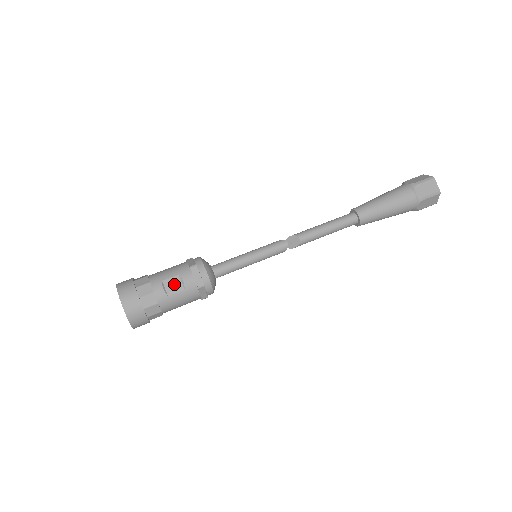
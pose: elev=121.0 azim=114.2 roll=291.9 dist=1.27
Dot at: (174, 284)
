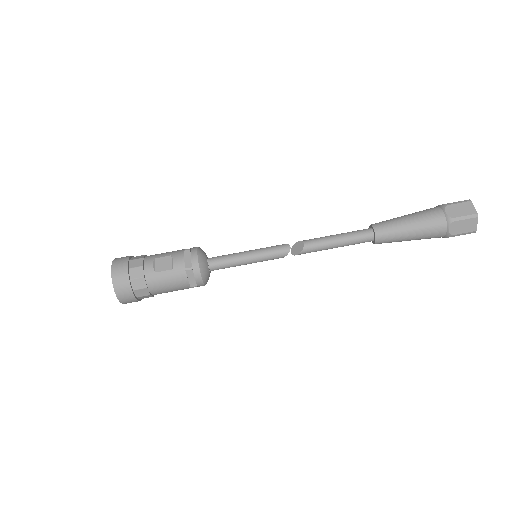
Dot at: (164, 263)
